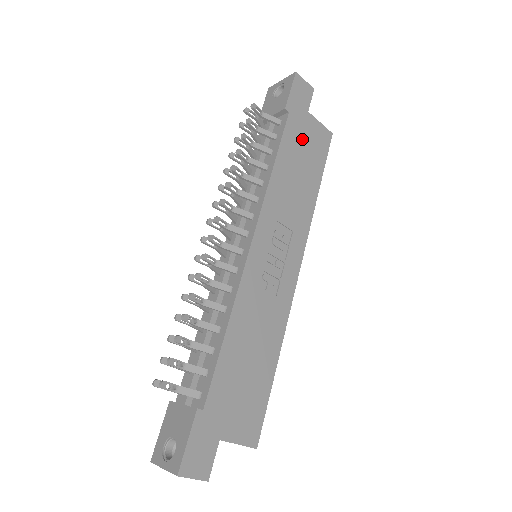
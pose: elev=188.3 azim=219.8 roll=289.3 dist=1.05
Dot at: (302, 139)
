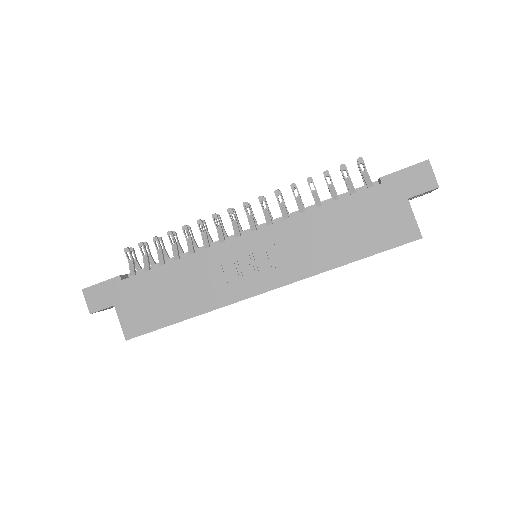
Dot at: (375, 213)
